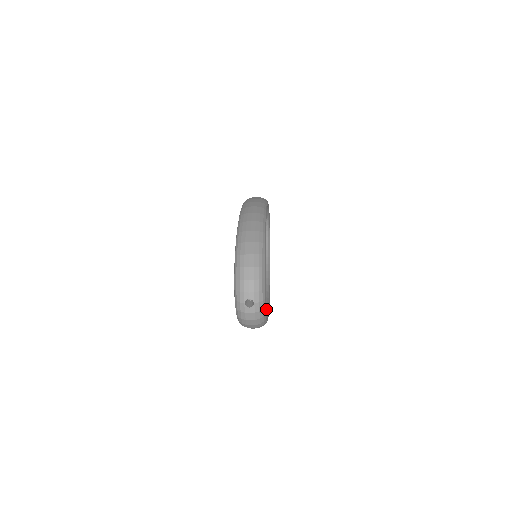
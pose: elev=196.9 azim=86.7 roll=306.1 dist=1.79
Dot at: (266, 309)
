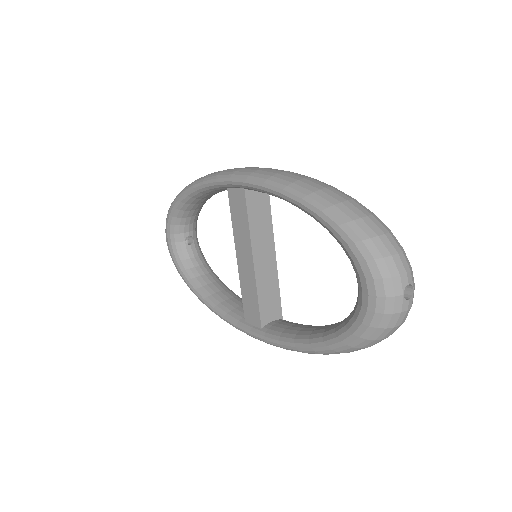
Dot at: occluded
